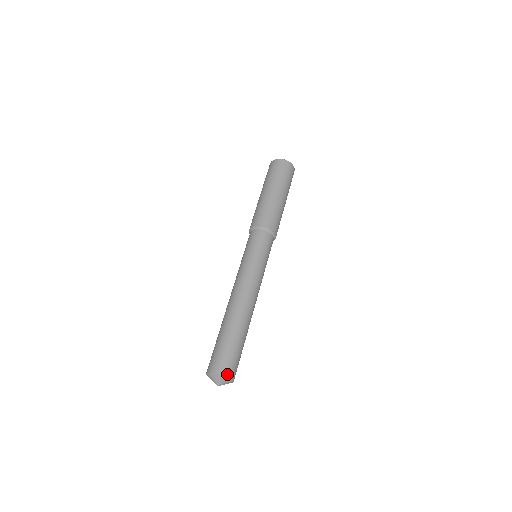
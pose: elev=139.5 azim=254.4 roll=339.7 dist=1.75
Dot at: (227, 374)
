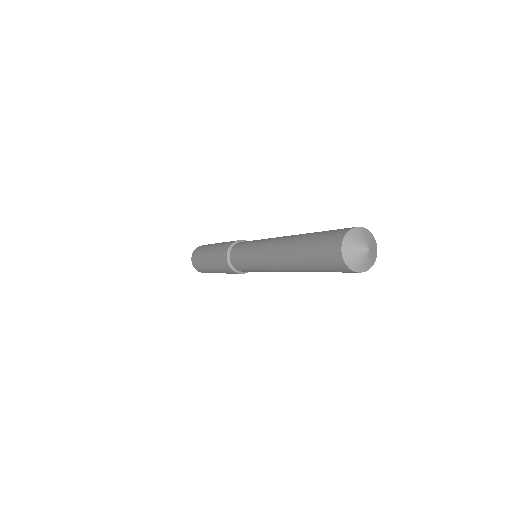
Dot at: (368, 233)
